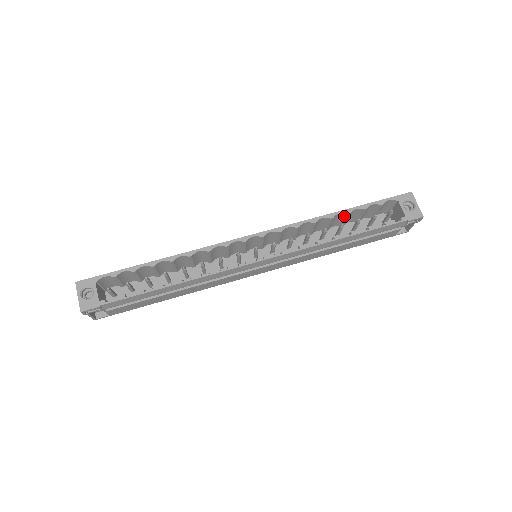
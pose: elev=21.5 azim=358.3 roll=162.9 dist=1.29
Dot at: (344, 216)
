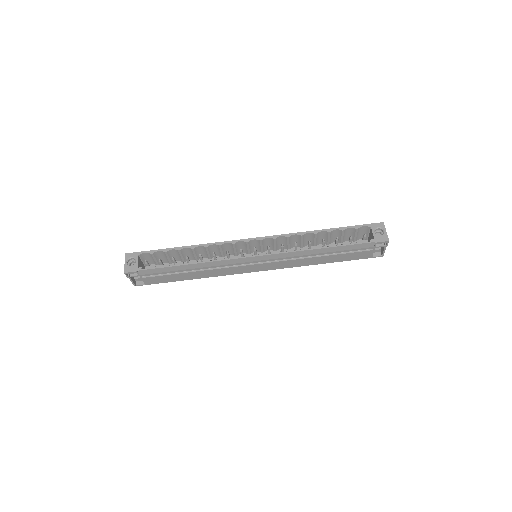
Dot at: (327, 234)
